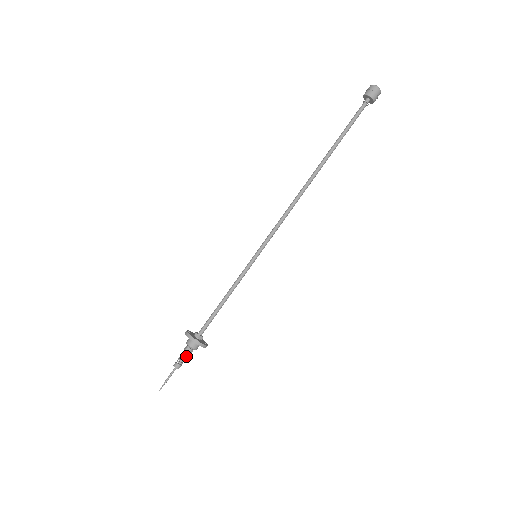
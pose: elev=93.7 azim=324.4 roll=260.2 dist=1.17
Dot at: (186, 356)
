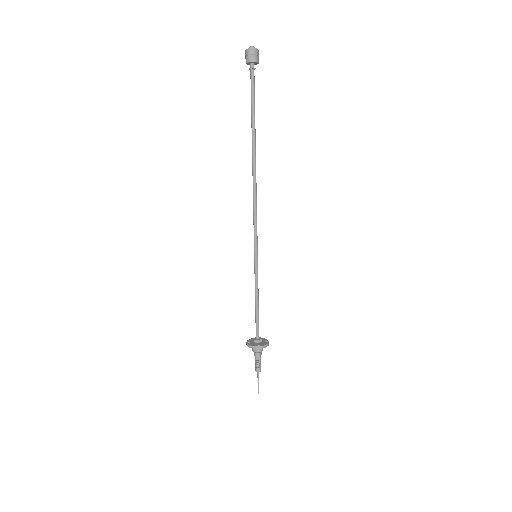
Dot at: (259, 359)
